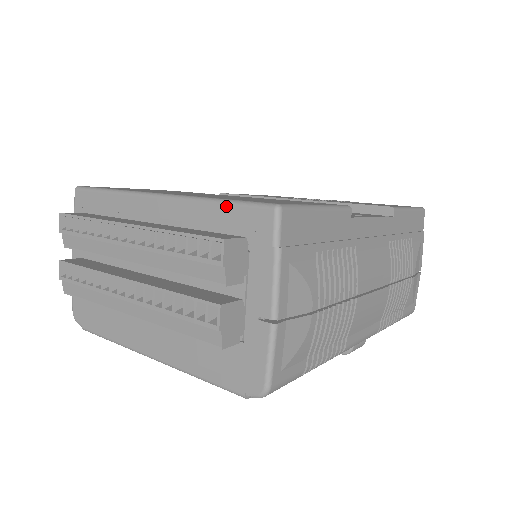
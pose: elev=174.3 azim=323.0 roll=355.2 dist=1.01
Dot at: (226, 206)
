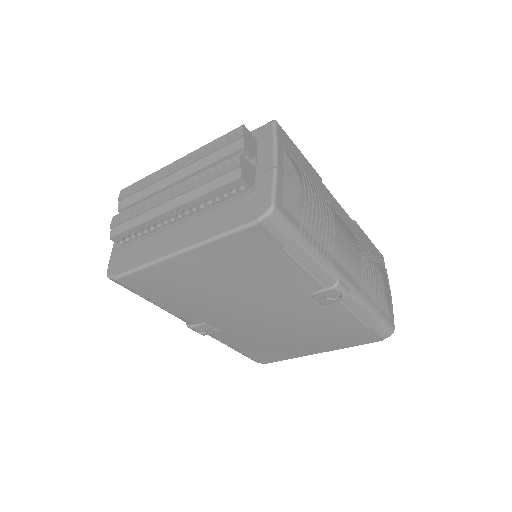
Dot at: occluded
